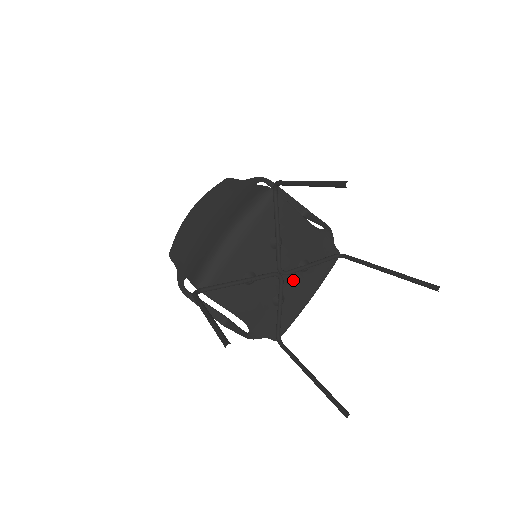
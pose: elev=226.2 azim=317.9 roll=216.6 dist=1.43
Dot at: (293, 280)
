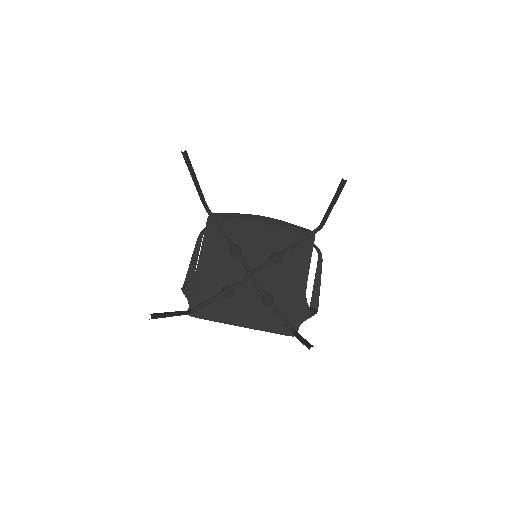
Dot at: (251, 295)
